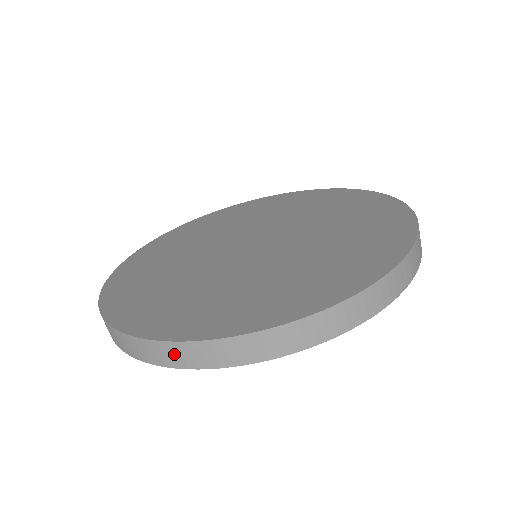
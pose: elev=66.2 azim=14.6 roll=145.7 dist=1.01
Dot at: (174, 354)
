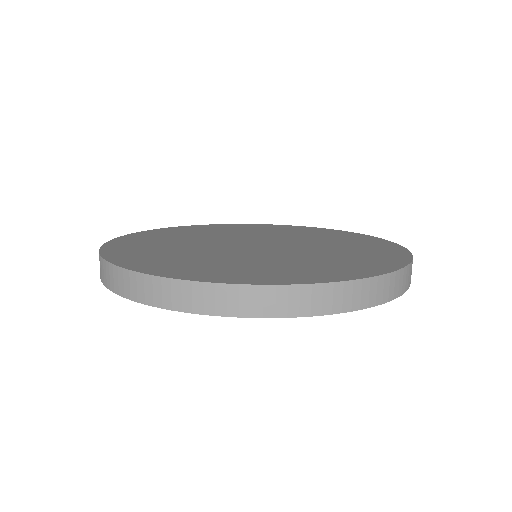
Dot at: (371, 291)
